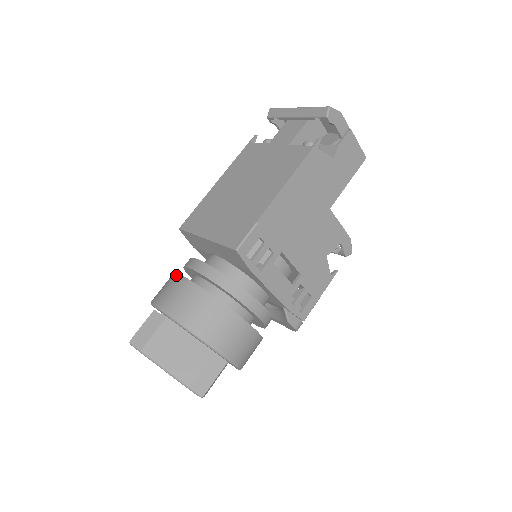
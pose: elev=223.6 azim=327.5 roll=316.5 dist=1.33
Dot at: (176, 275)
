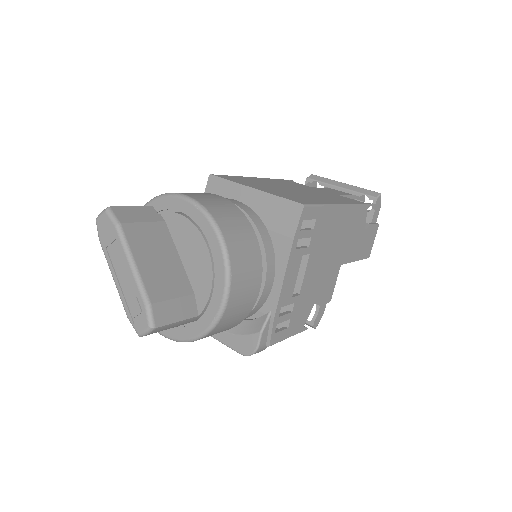
Dot at: (207, 193)
